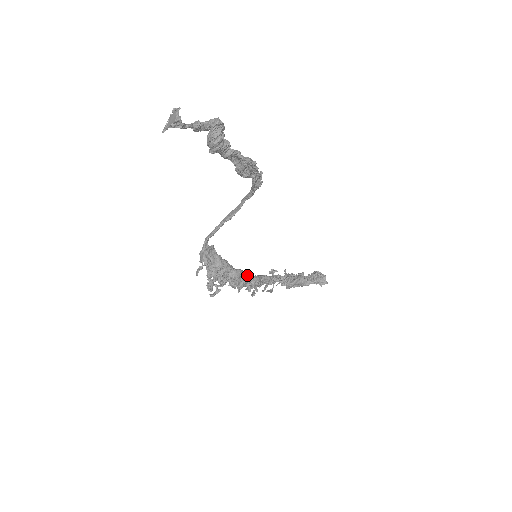
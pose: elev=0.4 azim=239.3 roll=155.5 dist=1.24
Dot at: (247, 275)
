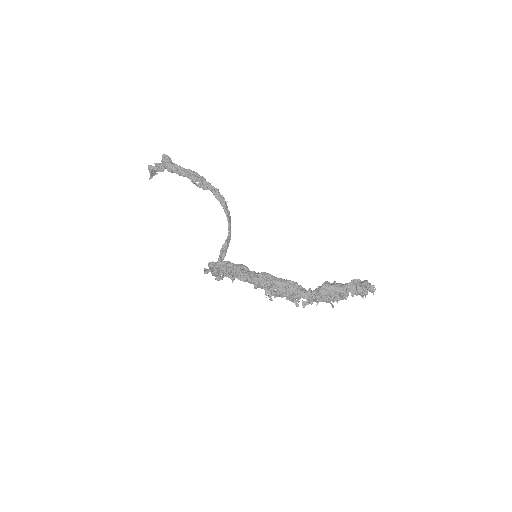
Dot at: (254, 271)
